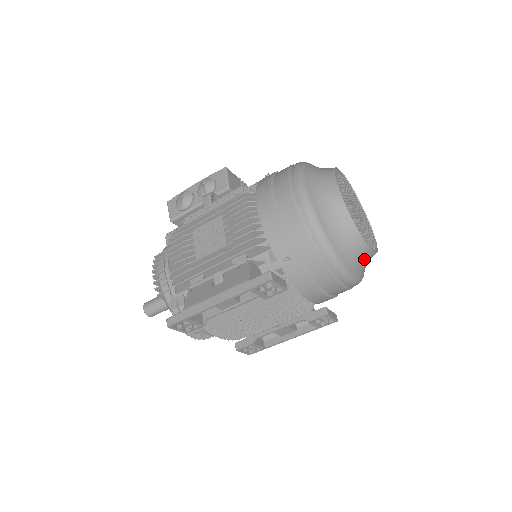
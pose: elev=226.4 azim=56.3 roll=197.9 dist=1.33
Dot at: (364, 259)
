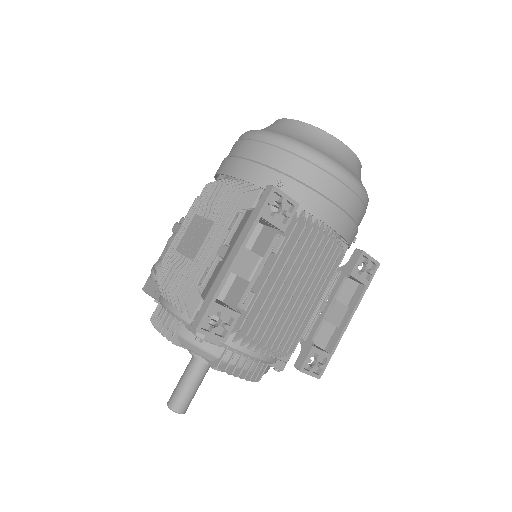
Dot at: (353, 164)
